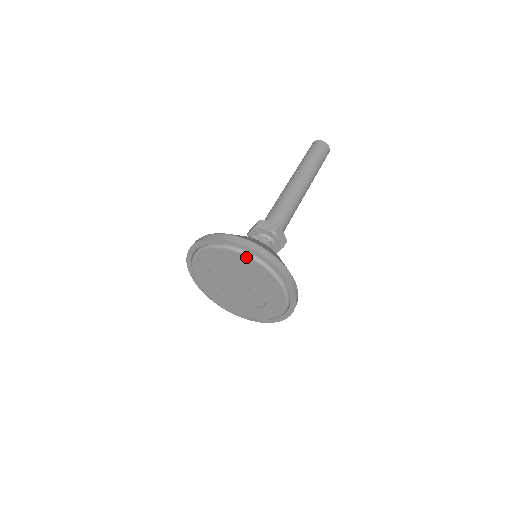
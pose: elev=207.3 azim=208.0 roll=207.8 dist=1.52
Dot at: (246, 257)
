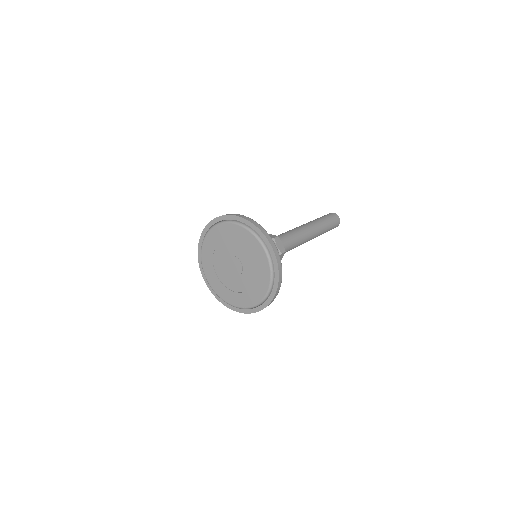
Dot at: (267, 259)
